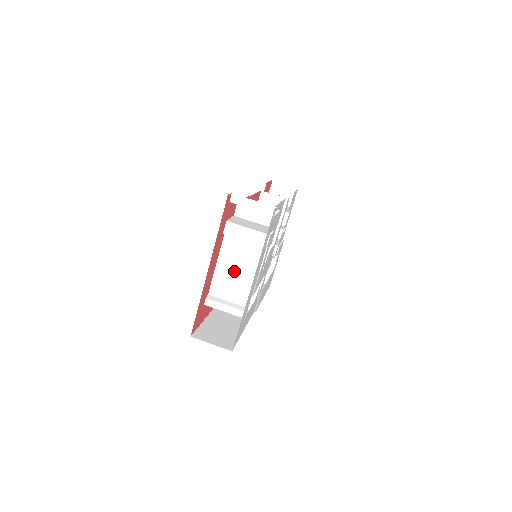
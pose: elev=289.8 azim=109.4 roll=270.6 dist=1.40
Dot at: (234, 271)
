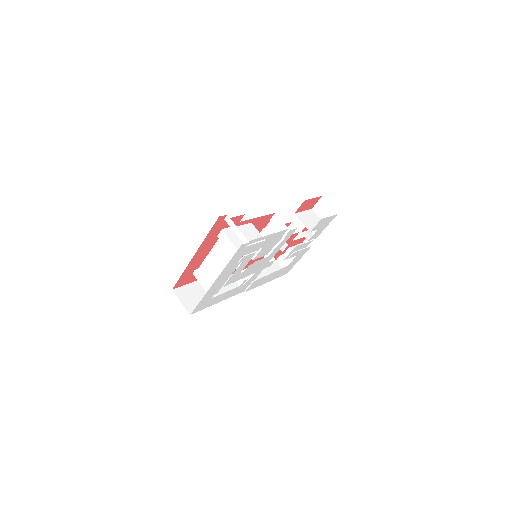
Dot at: (218, 264)
